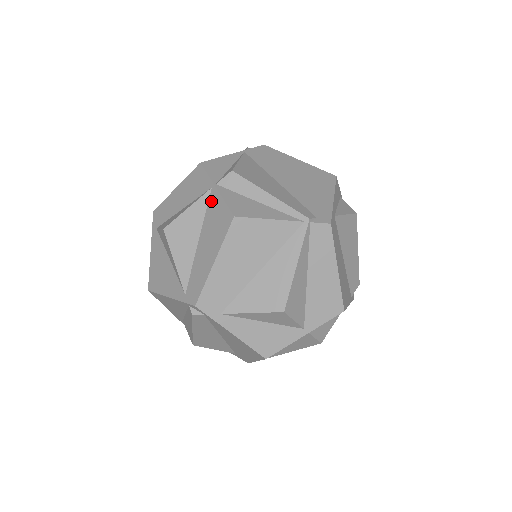
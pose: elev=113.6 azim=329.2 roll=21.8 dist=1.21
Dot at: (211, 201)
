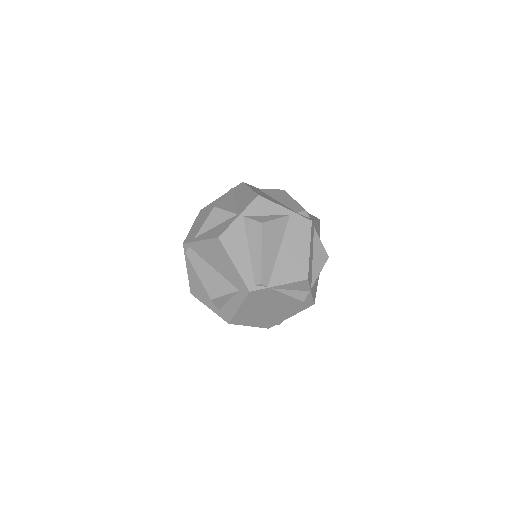
Dot at: occluded
